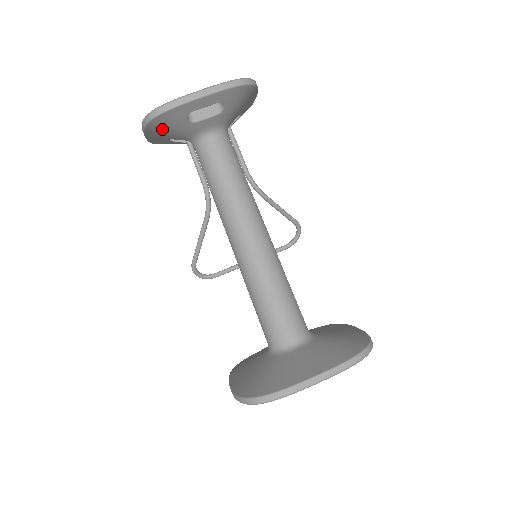
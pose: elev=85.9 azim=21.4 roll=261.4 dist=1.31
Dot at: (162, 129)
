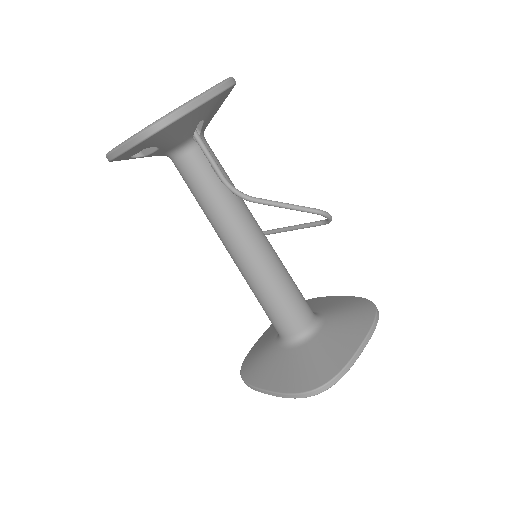
Dot at: occluded
